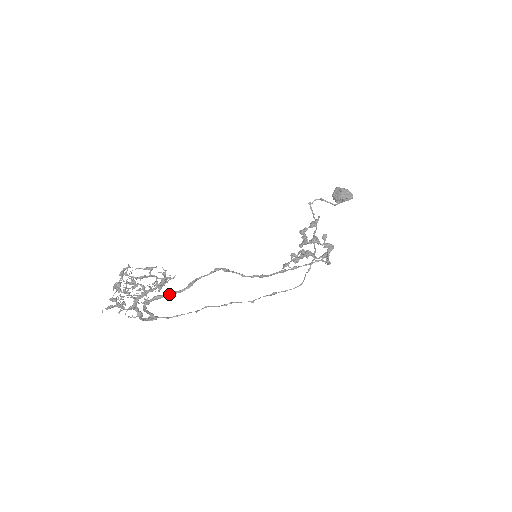
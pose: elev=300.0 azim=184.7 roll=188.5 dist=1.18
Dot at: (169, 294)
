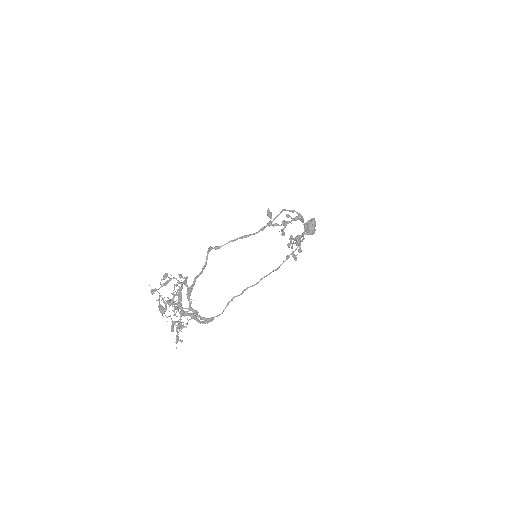
Dot at: (193, 282)
